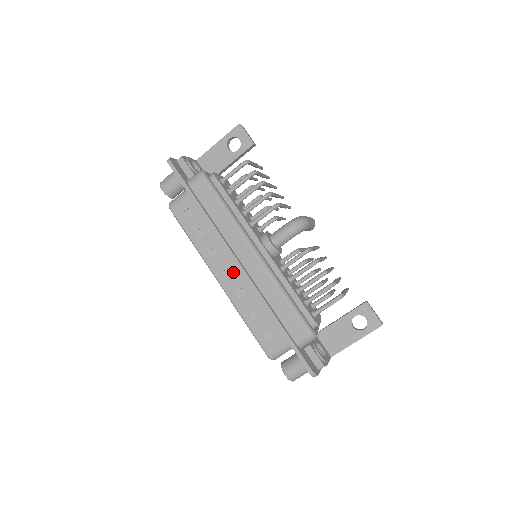
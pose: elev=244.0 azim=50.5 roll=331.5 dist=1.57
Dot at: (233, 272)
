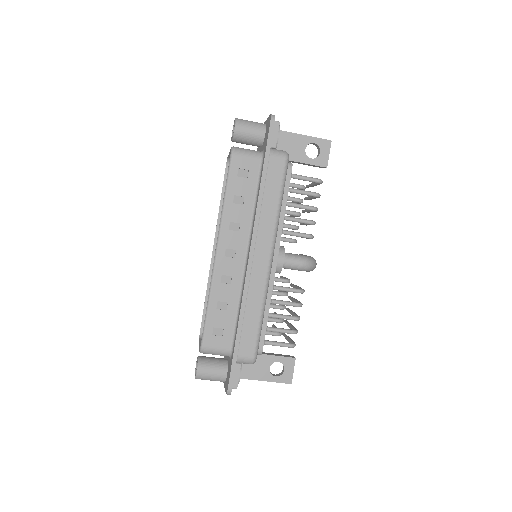
Dot at: (237, 257)
